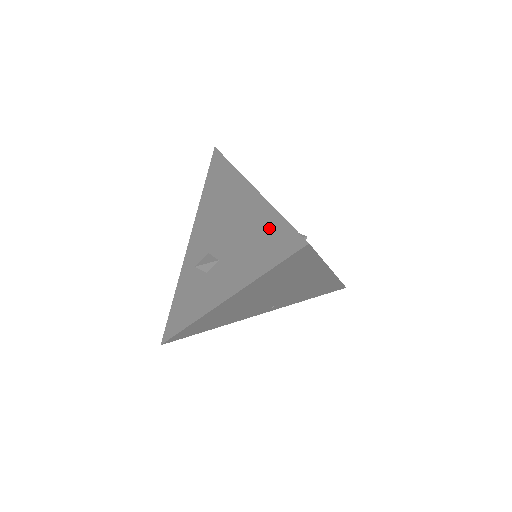
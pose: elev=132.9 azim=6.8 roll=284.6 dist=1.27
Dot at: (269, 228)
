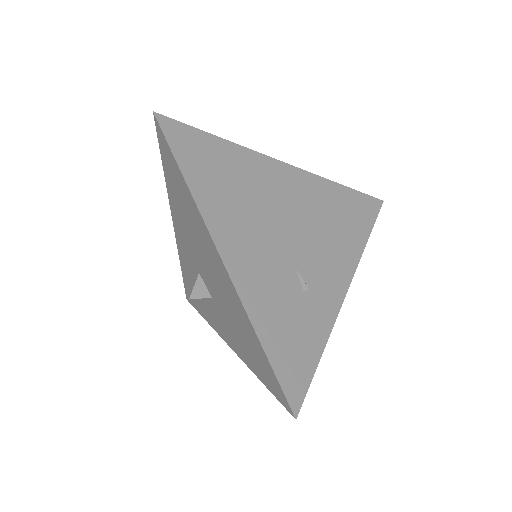
Dot at: (254, 345)
